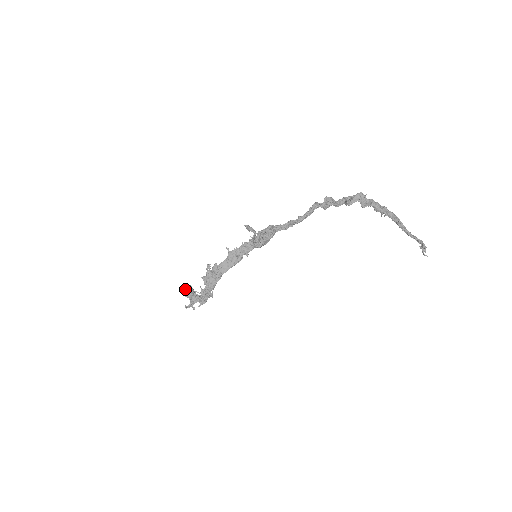
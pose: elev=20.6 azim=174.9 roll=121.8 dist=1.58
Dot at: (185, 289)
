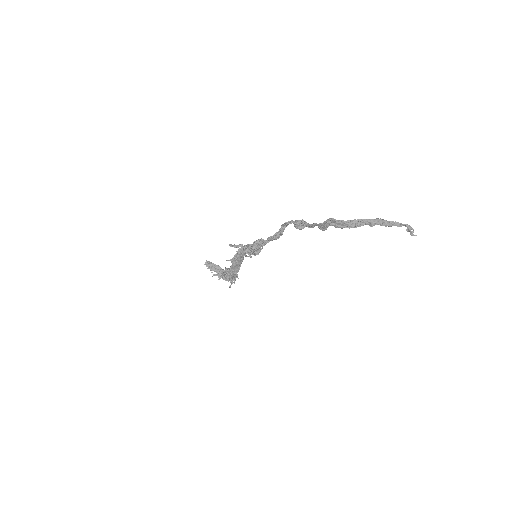
Dot at: (208, 266)
